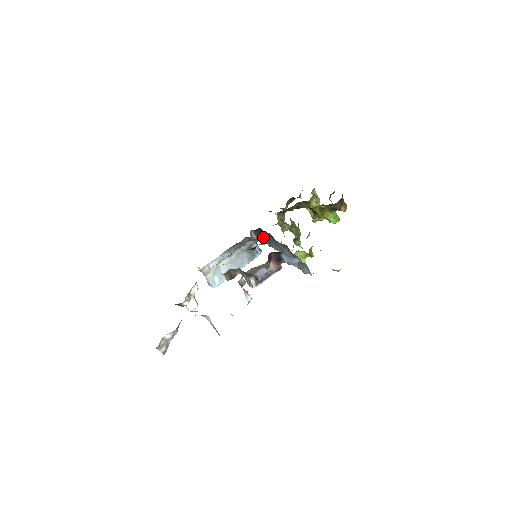
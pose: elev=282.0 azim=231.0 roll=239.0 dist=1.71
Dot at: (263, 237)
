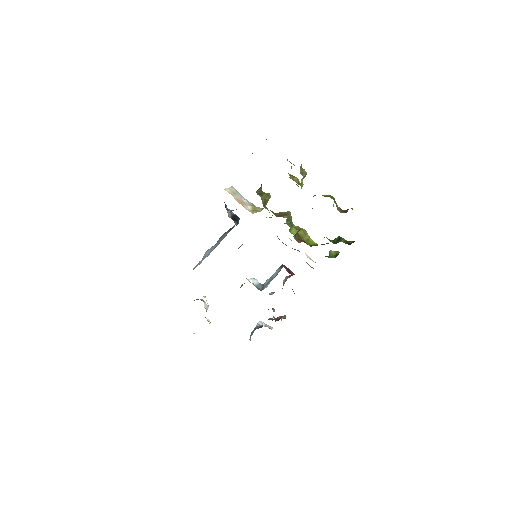
Dot at: occluded
